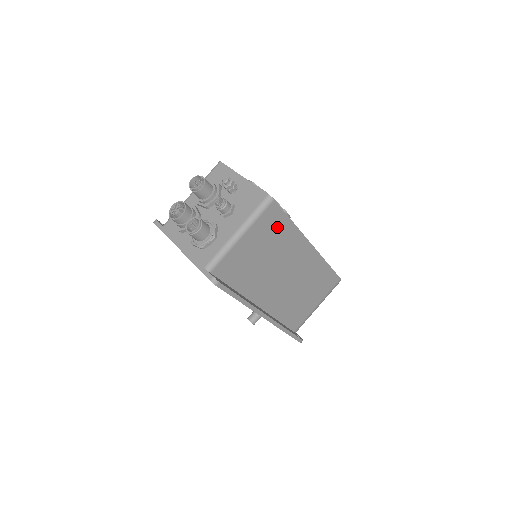
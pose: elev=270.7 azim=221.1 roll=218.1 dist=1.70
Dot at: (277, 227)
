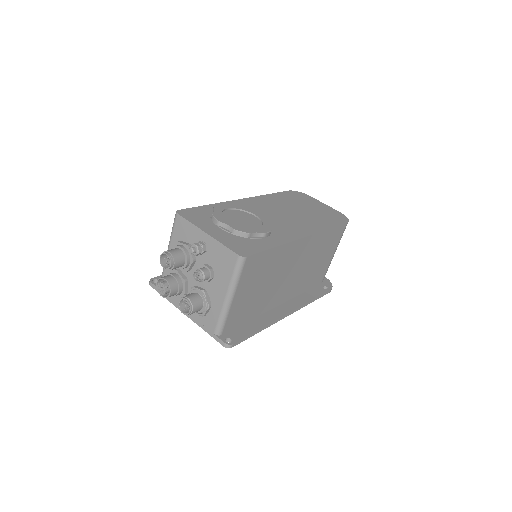
Dot at: (262, 263)
